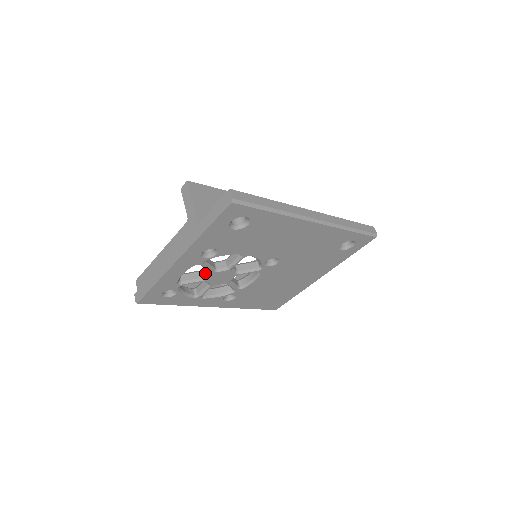
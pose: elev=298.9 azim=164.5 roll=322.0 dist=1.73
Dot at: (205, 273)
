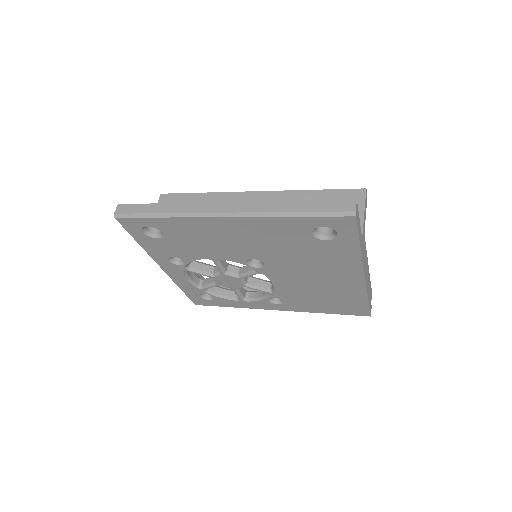
Dot at: occluded
